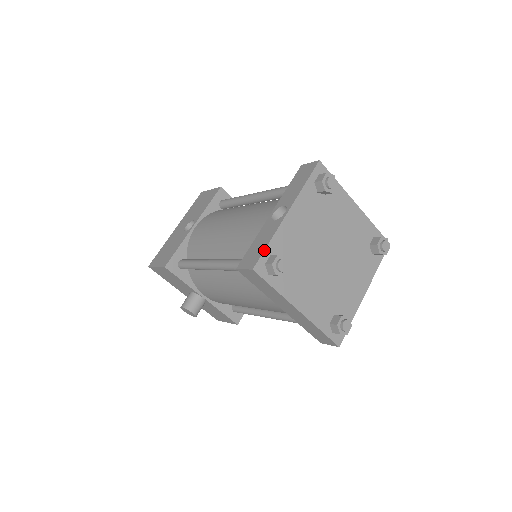
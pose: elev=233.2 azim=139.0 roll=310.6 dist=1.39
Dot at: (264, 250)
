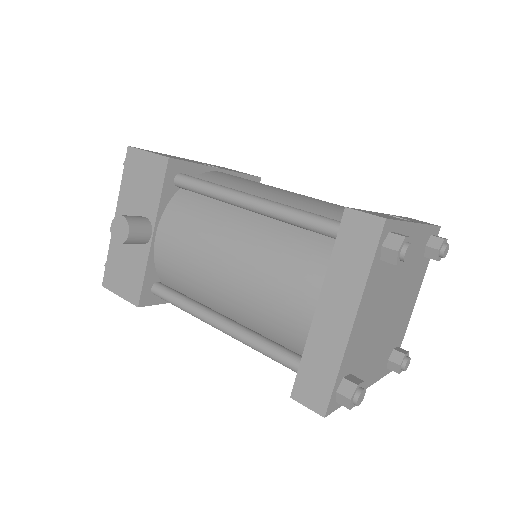
Dot at: occluded
